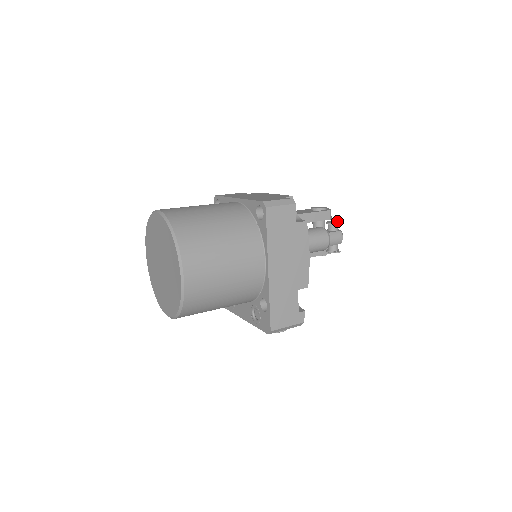
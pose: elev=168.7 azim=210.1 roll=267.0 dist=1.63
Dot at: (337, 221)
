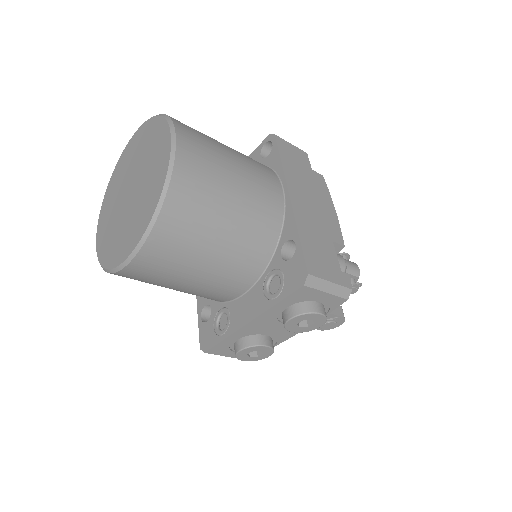
Dot at: occluded
